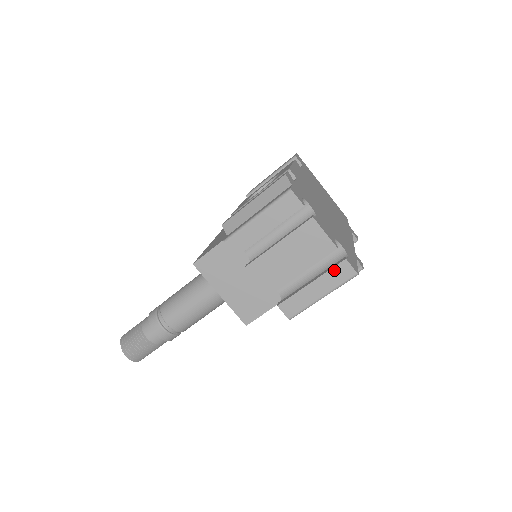
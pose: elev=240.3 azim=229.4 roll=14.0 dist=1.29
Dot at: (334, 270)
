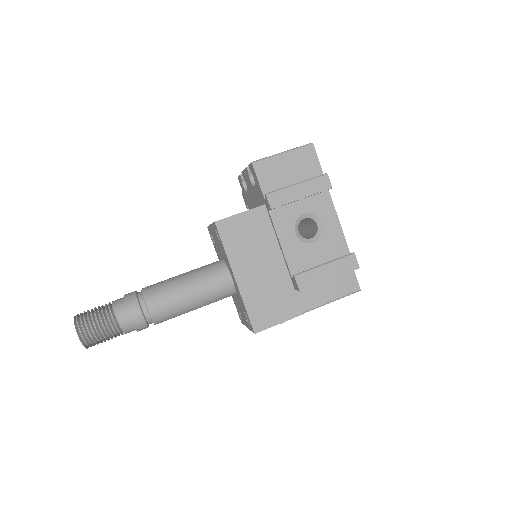
Dot at: occluded
